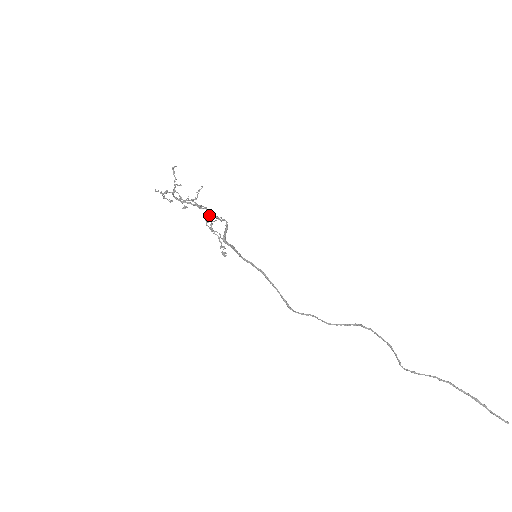
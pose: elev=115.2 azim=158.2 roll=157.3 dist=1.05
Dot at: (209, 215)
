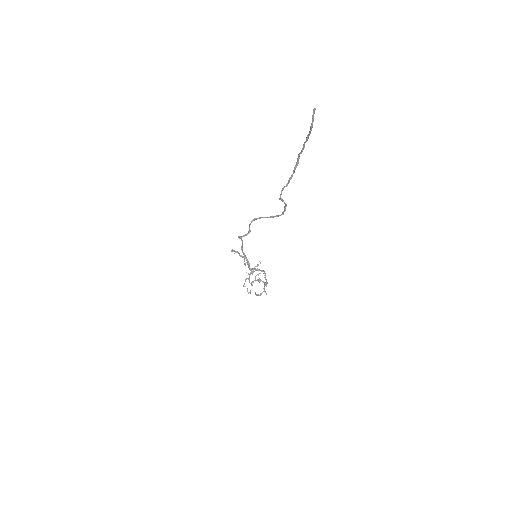
Dot at: (264, 285)
